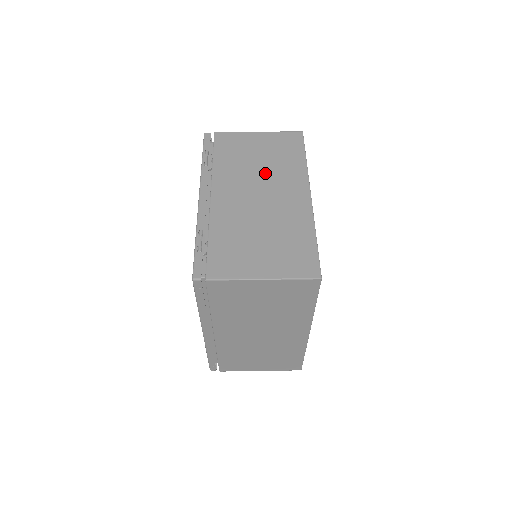
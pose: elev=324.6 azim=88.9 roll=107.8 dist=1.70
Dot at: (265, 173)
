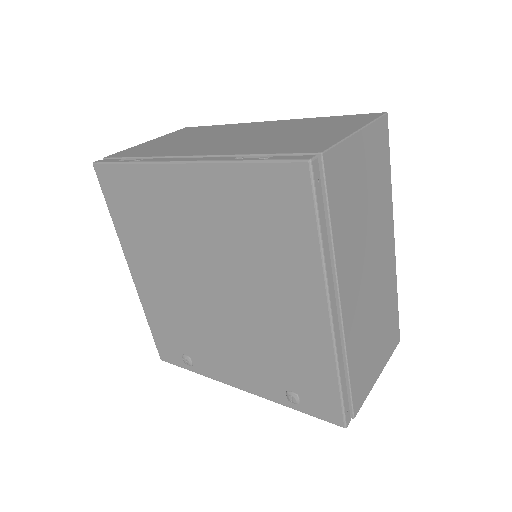
Dot at: (208, 136)
